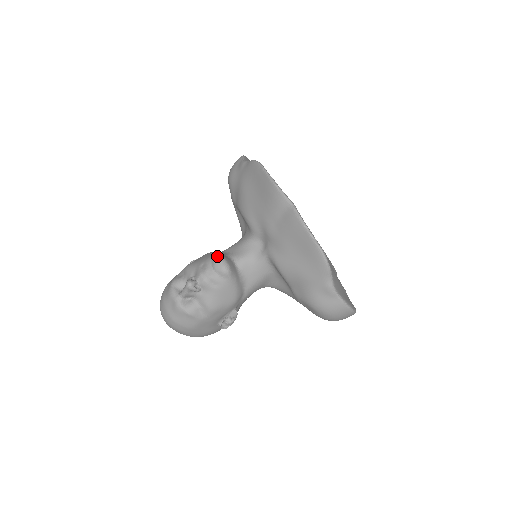
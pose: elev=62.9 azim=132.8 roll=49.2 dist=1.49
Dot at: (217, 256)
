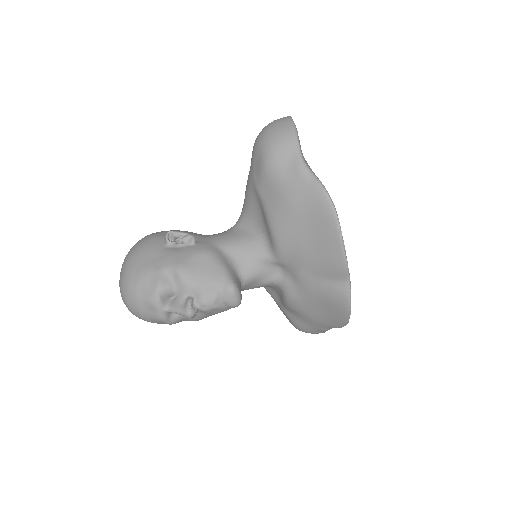
Dot at: (232, 289)
